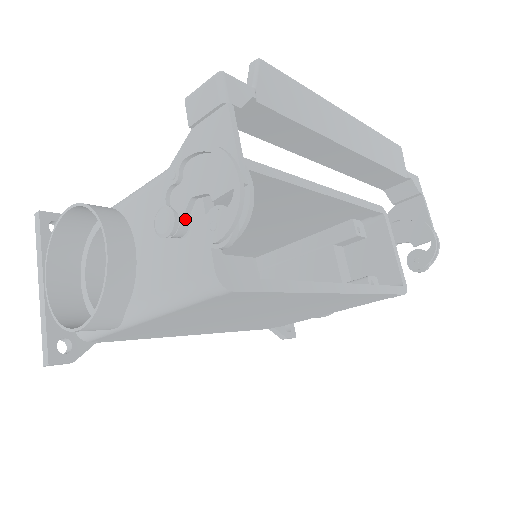
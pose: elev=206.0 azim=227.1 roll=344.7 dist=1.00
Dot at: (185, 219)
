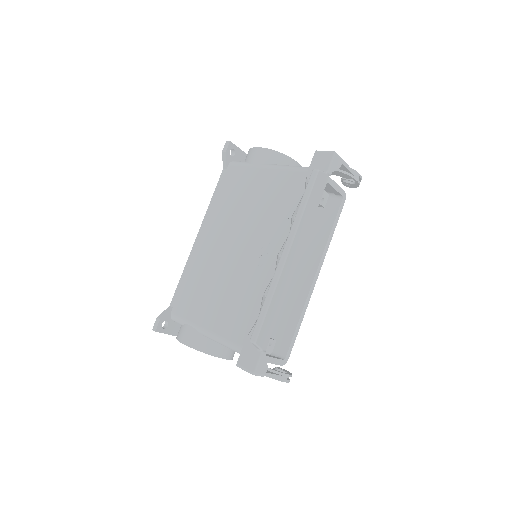
Dot at: occluded
